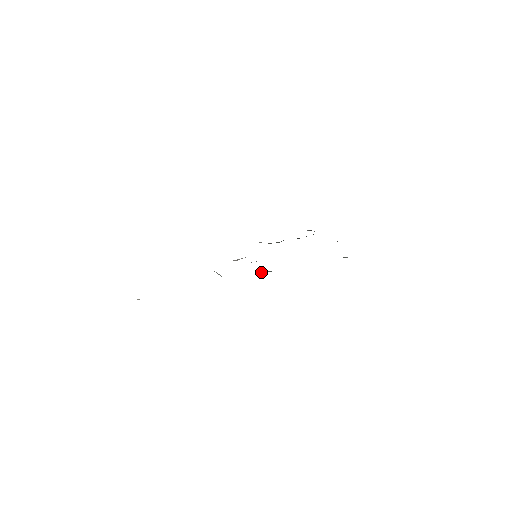
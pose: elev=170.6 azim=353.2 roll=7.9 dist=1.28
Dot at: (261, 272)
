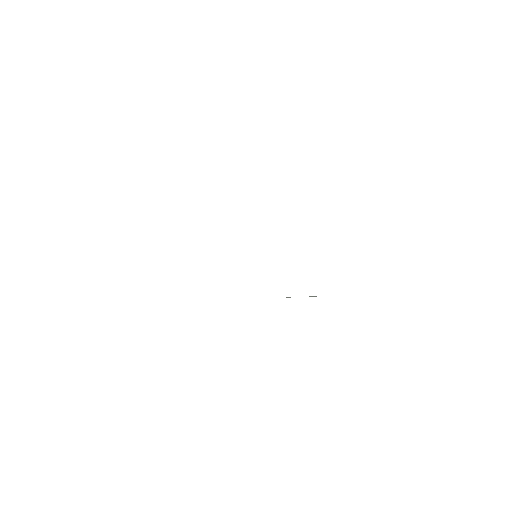
Dot at: occluded
